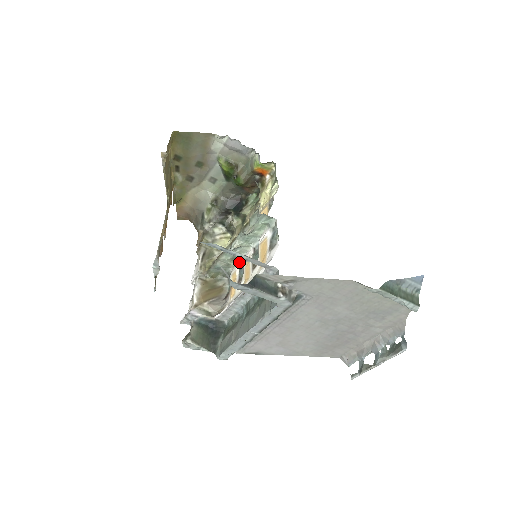
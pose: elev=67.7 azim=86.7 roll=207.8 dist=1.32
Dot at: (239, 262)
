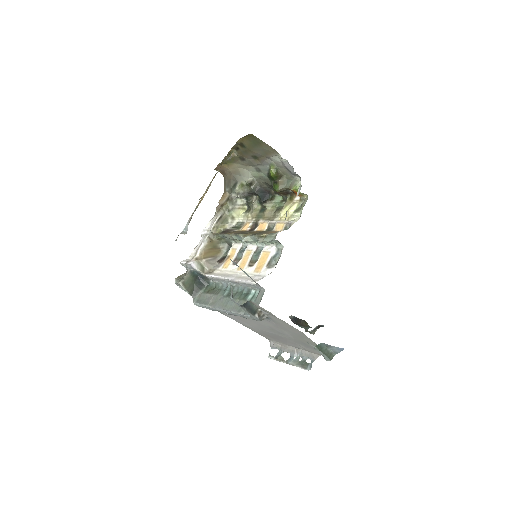
Dot at: (242, 244)
